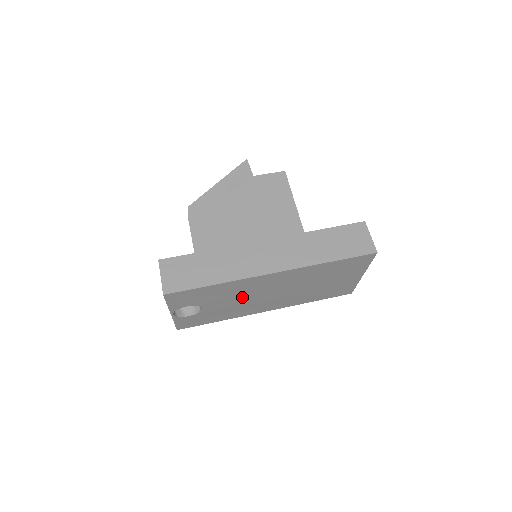
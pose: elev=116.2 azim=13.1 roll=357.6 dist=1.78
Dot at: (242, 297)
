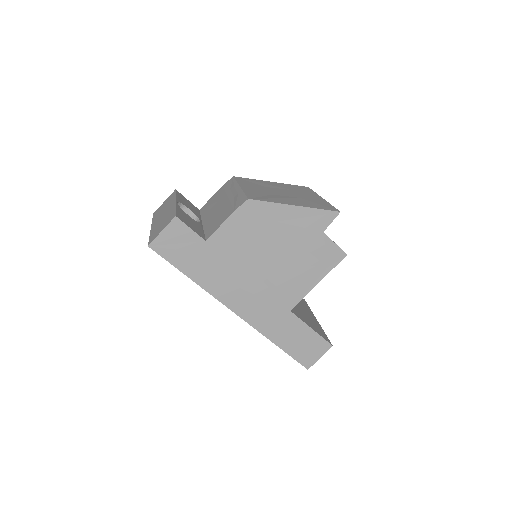
Dot at: occluded
